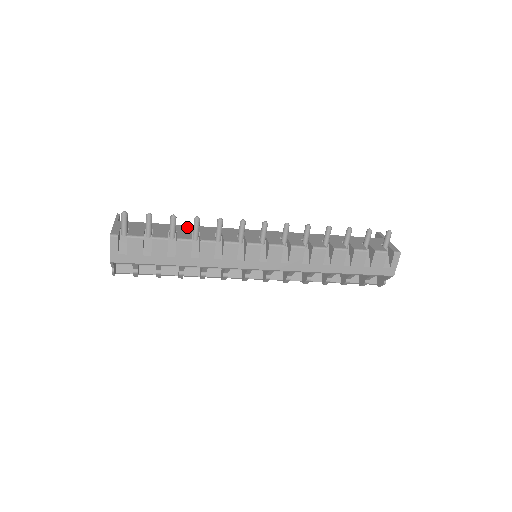
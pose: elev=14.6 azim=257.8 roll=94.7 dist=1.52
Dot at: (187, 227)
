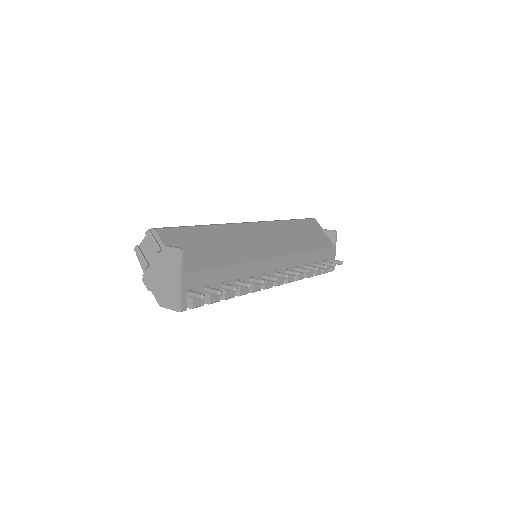
Dot at: (233, 270)
